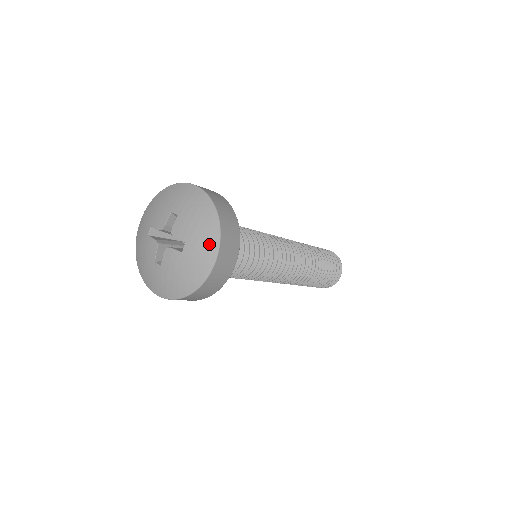
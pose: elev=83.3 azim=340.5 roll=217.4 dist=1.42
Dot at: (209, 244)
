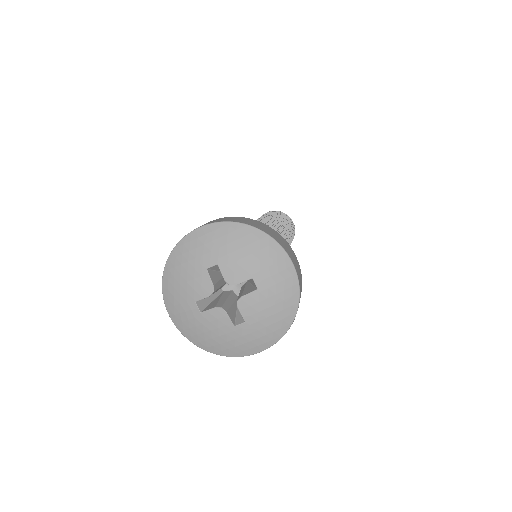
Dot at: (266, 339)
